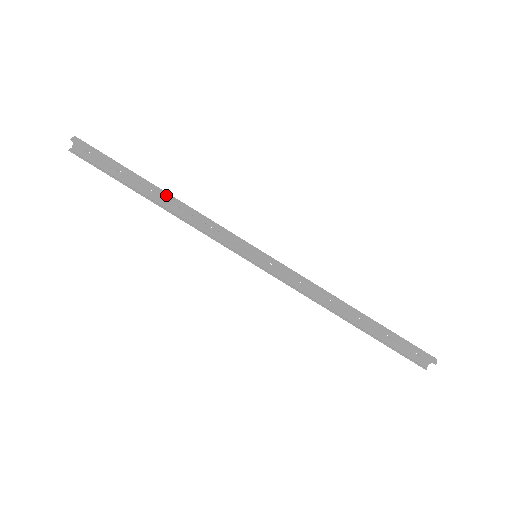
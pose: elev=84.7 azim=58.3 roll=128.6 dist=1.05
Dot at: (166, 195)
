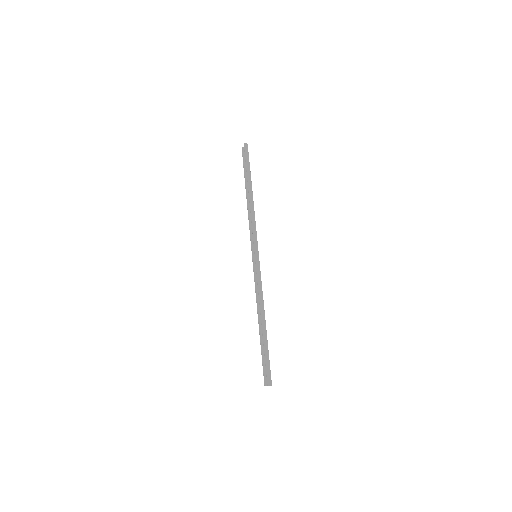
Dot at: (251, 196)
